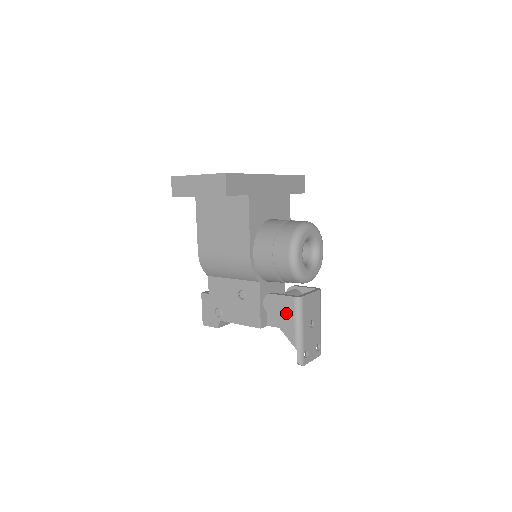
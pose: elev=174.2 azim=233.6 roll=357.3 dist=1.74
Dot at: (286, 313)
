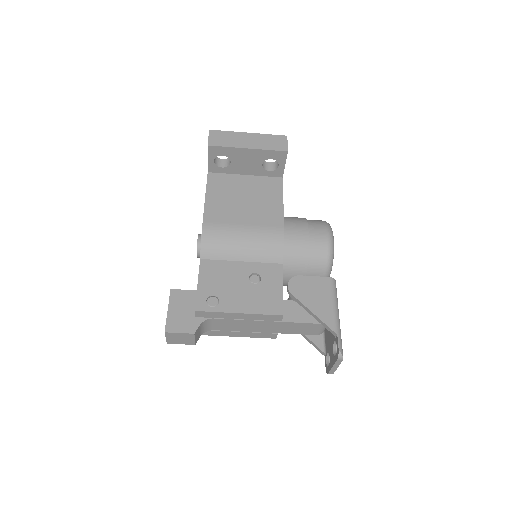
Dot at: (321, 294)
